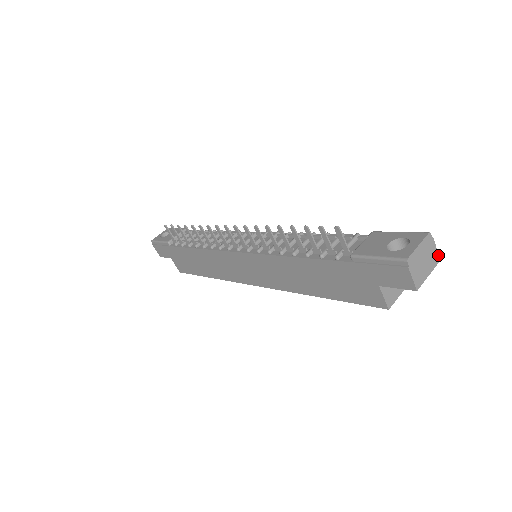
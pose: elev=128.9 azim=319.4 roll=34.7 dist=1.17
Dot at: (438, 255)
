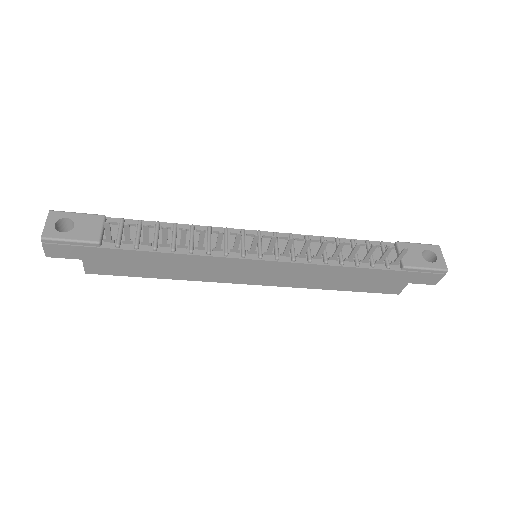
Dot at: occluded
